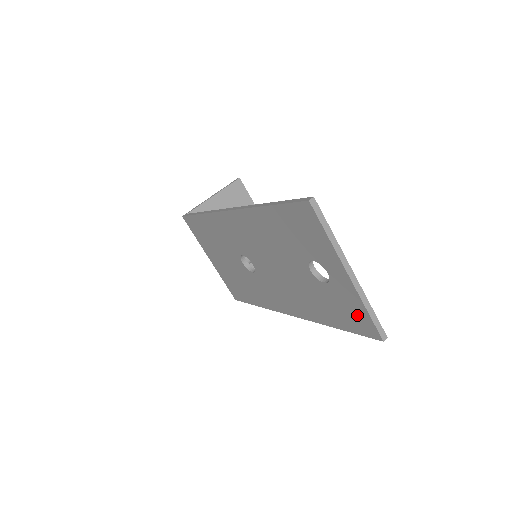
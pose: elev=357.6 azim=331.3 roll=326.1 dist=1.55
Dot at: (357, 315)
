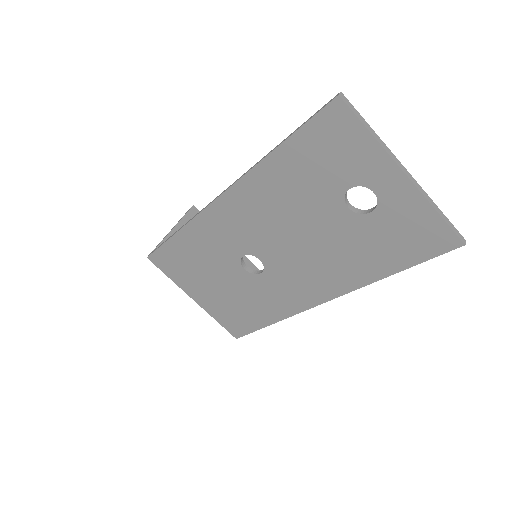
Dot at: (423, 230)
